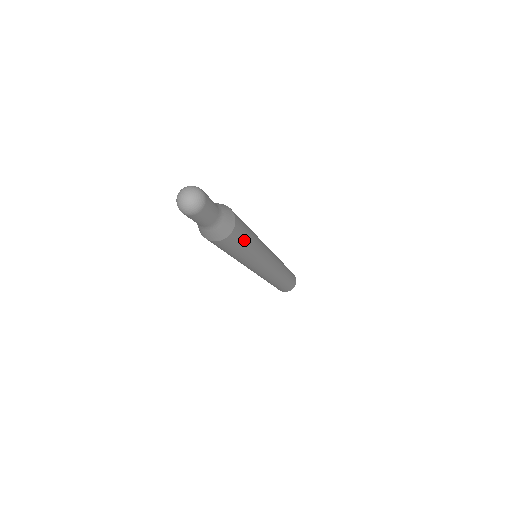
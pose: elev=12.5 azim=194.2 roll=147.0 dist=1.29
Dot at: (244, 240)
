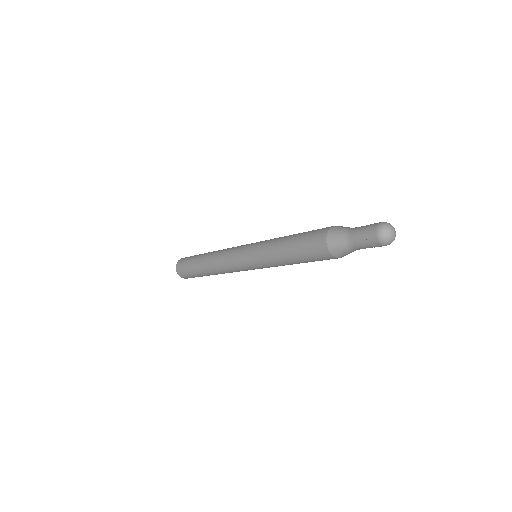
Dot at: occluded
